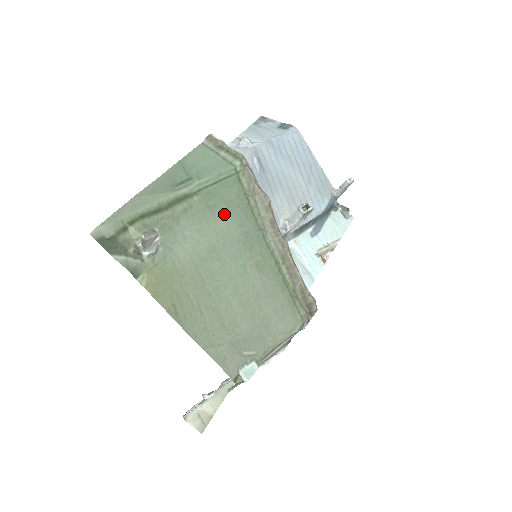
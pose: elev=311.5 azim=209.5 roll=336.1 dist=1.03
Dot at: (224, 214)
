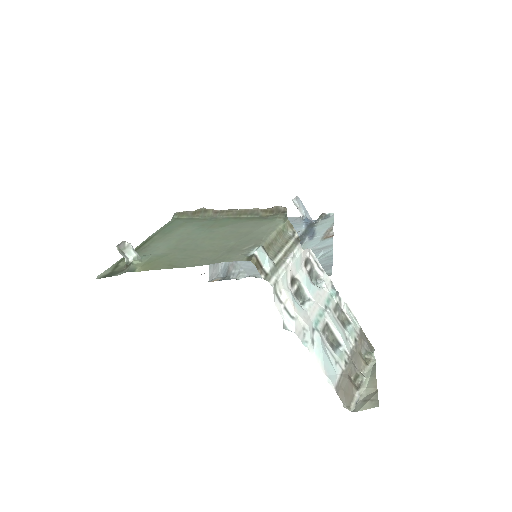
Dot at: (179, 229)
